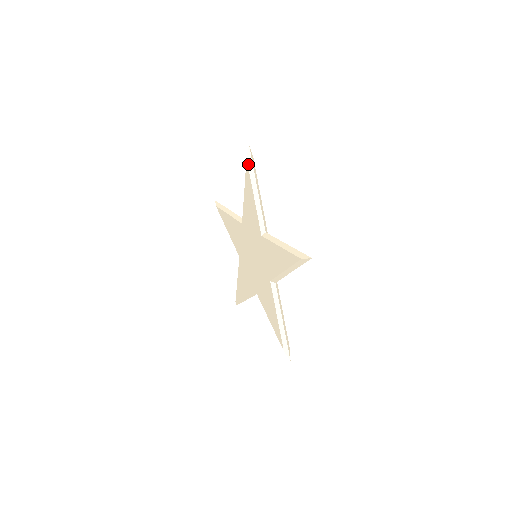
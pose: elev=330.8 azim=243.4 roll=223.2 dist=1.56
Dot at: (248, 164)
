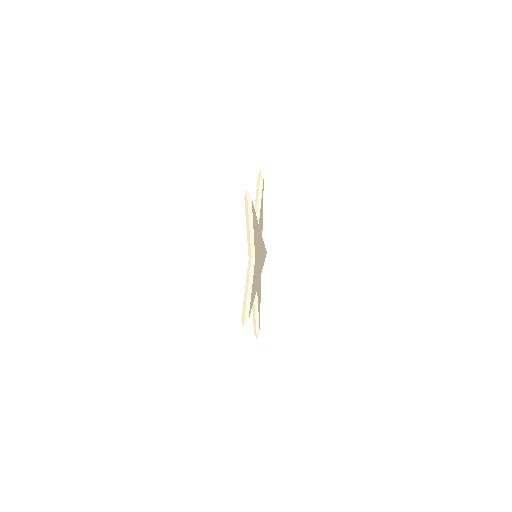
Dot at: (245, 203)
